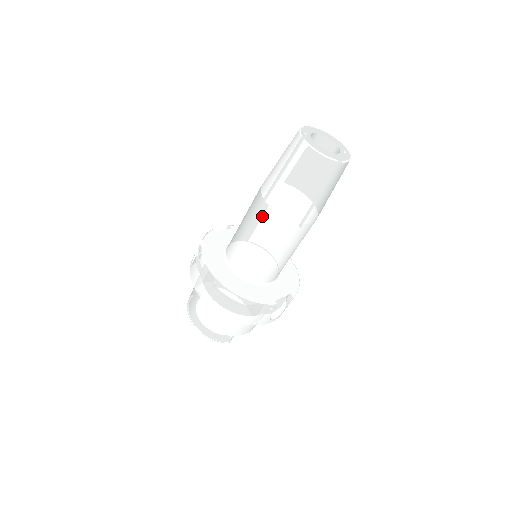
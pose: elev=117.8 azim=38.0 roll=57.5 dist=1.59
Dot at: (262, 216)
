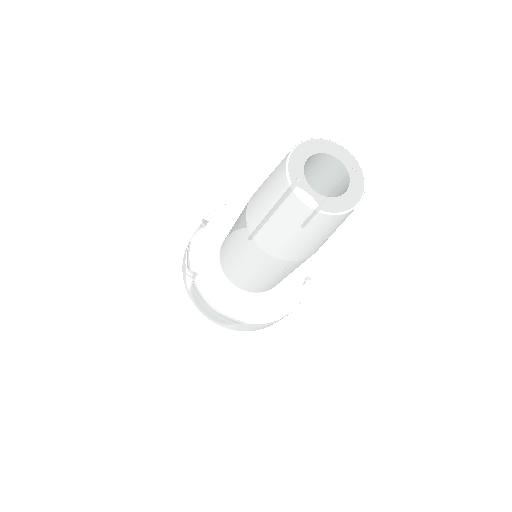
Dot at: (264, 261)
